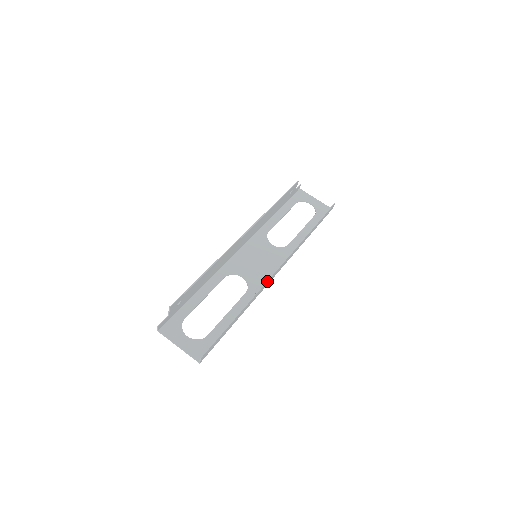
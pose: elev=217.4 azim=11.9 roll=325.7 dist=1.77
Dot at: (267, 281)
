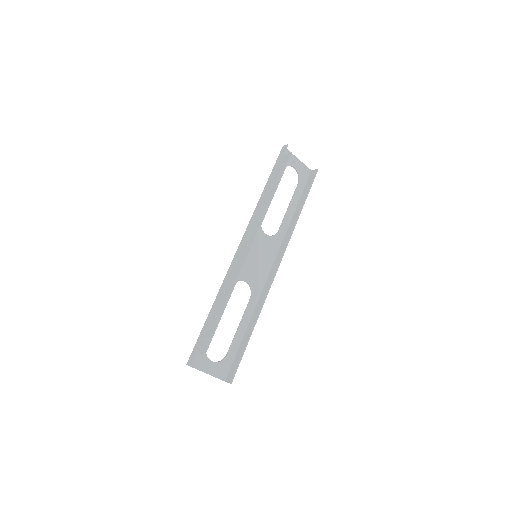
Dot at: (270, 287)
